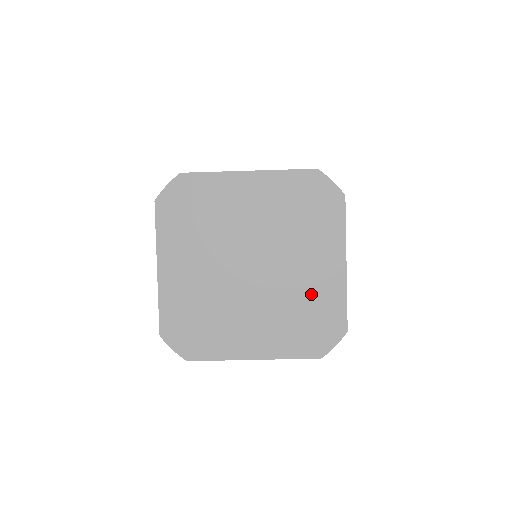
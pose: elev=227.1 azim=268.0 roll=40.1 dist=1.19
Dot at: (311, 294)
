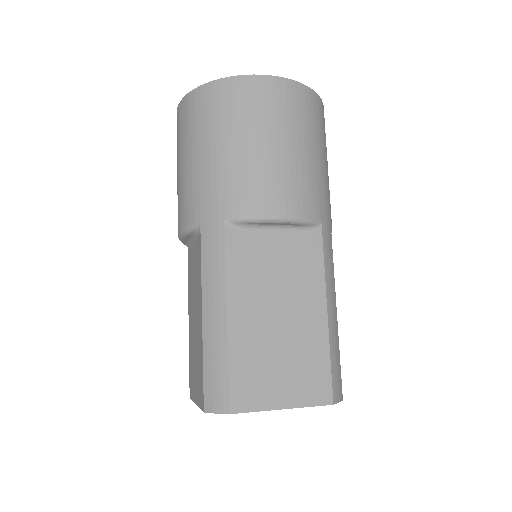
Dot at: occluded
